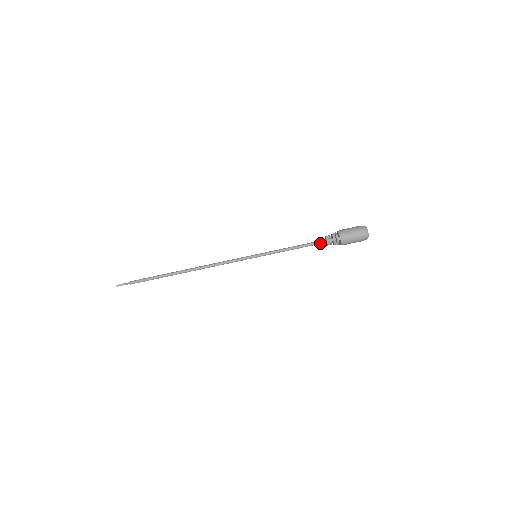
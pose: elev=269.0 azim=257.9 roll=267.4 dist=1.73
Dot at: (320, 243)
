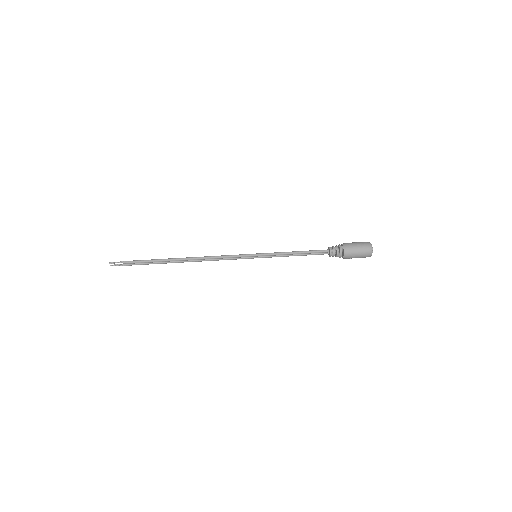
Dot at: (322, 251)
